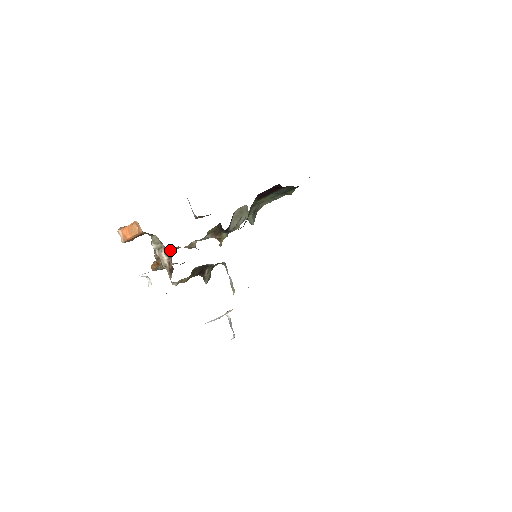
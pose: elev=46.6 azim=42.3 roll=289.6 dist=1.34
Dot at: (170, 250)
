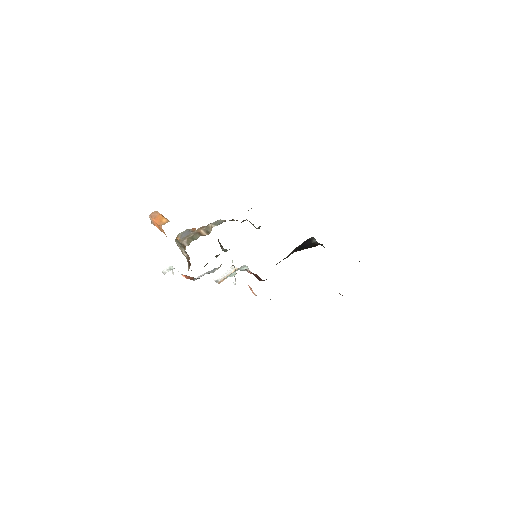
Dot at: (190, 241)
